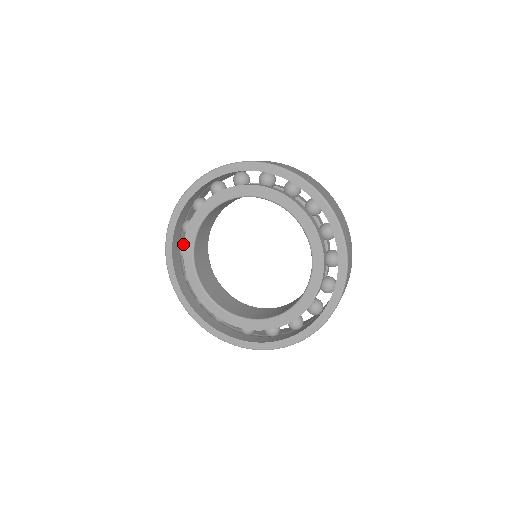
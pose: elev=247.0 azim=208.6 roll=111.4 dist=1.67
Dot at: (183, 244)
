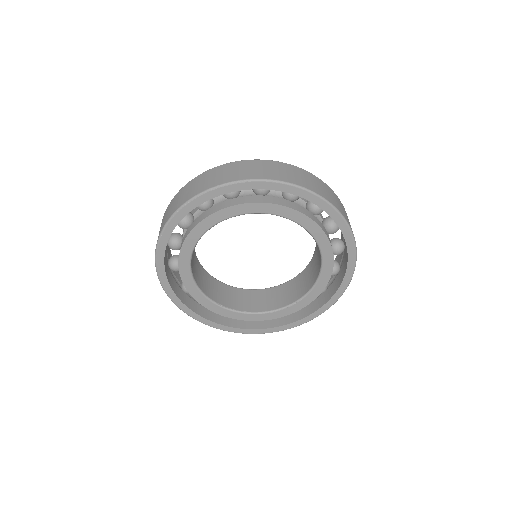
Dot at: occluded
